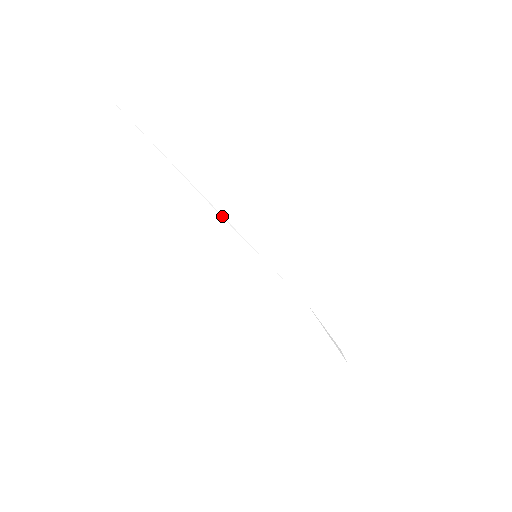
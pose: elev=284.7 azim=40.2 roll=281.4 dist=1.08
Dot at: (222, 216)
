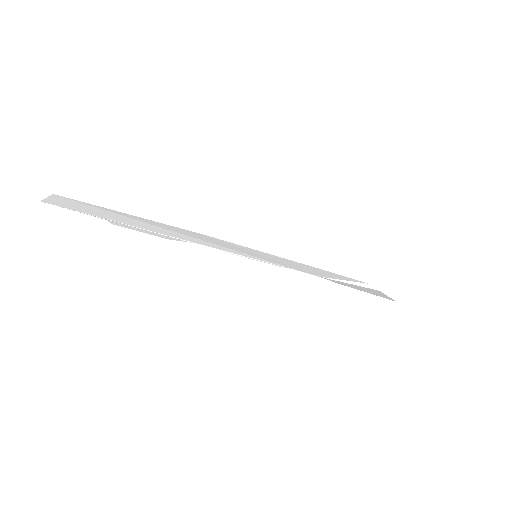
Dot at: (208, 247)
